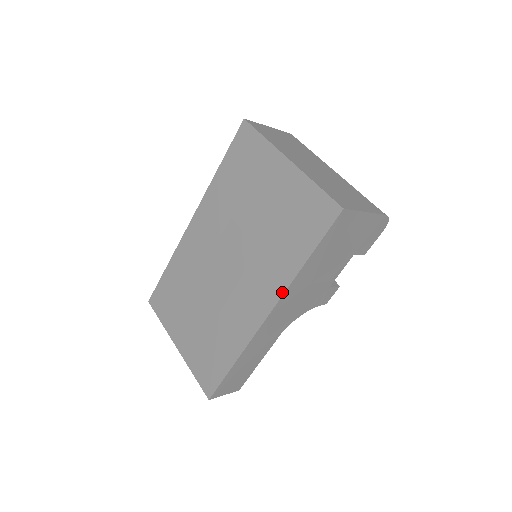
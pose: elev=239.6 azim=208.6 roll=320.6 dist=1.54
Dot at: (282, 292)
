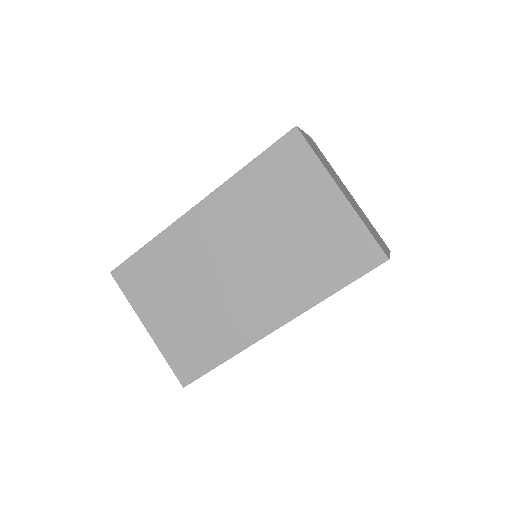
Dot at: (301, 312)
